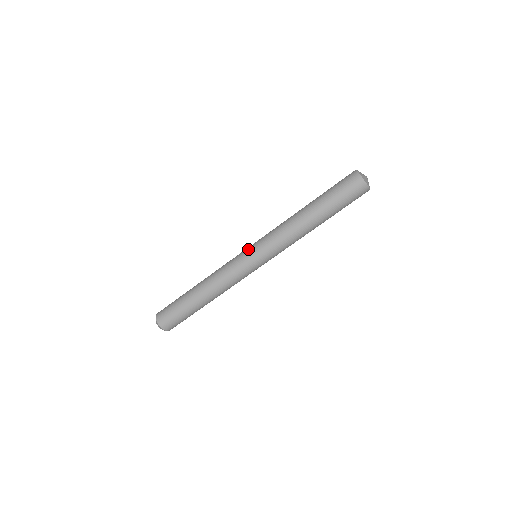
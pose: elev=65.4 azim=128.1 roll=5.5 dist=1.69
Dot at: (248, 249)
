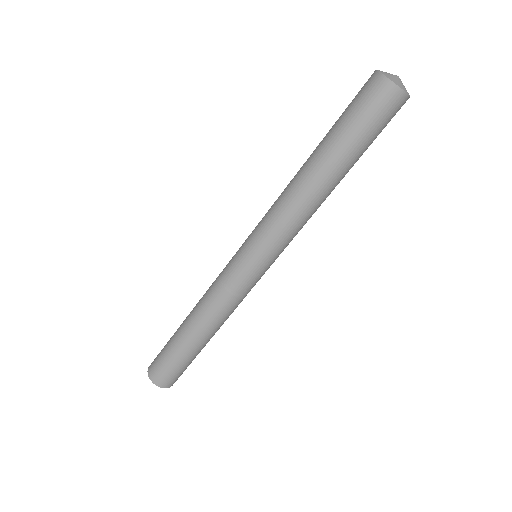
Dot at: (240, 250)
